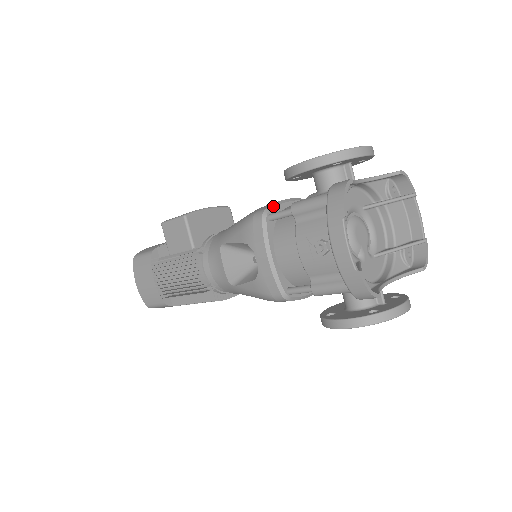
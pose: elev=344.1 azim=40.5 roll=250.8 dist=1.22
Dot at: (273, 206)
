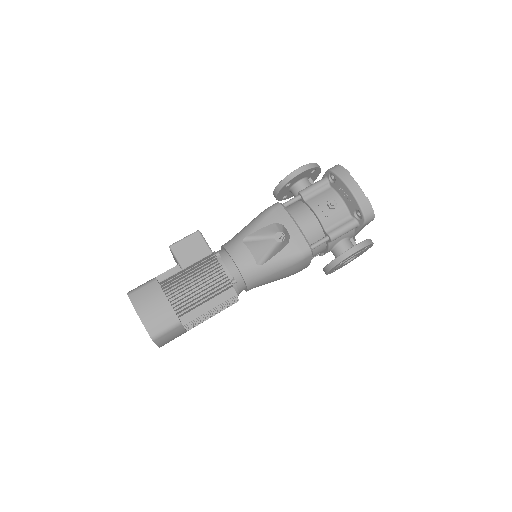
Dot at: occluded
